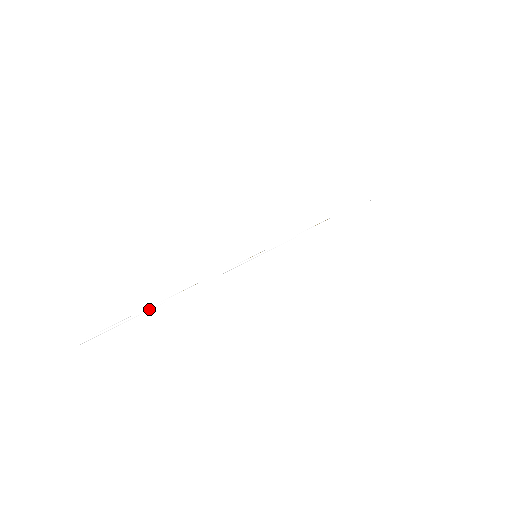
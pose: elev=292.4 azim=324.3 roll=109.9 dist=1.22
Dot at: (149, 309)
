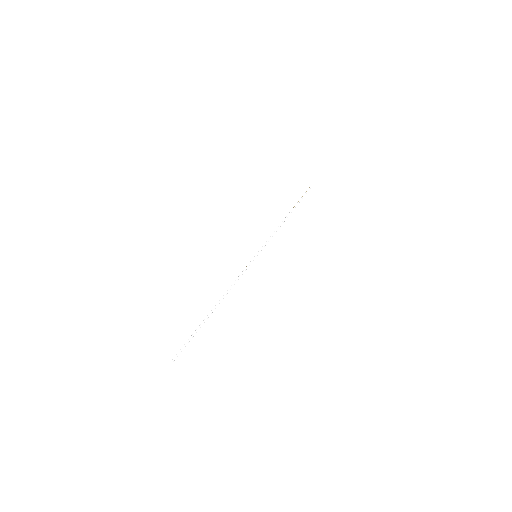
Dot at: (204, 322)
